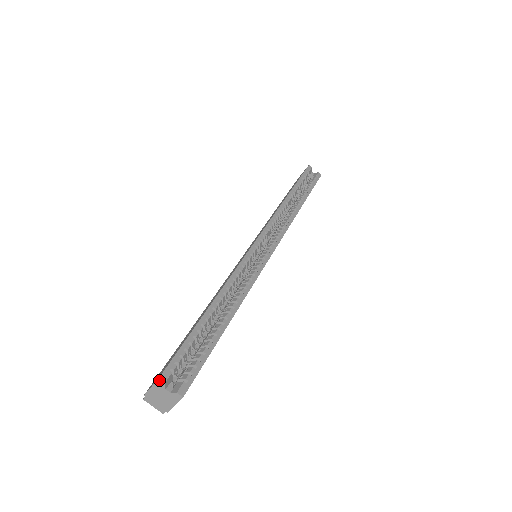
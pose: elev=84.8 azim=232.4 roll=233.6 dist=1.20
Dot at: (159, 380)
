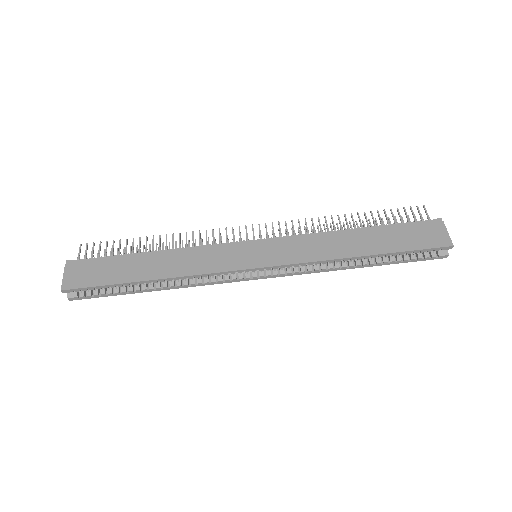
Dot at: (61, 290)
